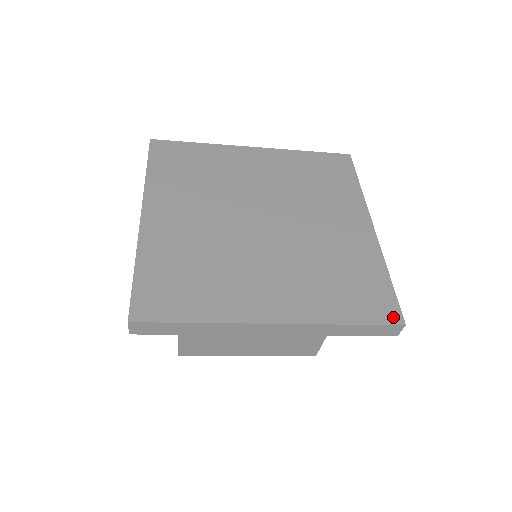
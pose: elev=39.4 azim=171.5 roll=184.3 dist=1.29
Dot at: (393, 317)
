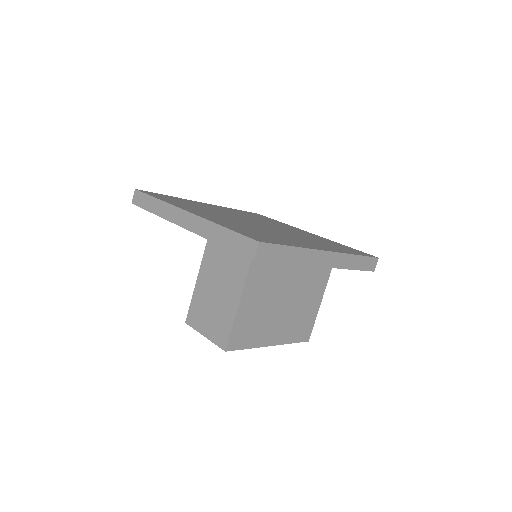
Dot at: (370, 255)
